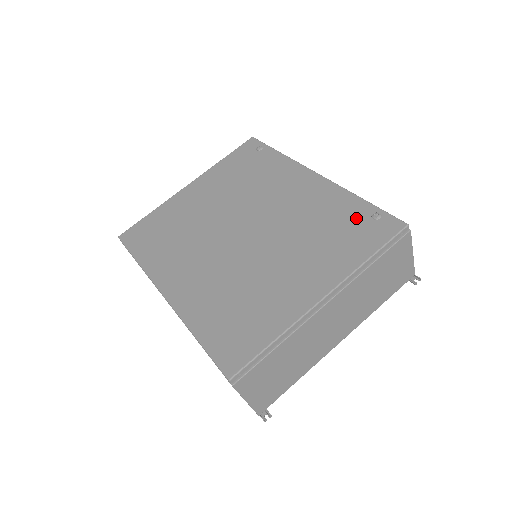
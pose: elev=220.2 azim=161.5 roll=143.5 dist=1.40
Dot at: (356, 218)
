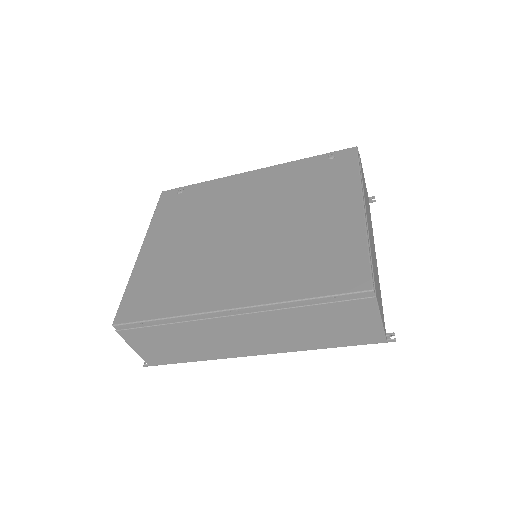
Dot at: (319, 166)
